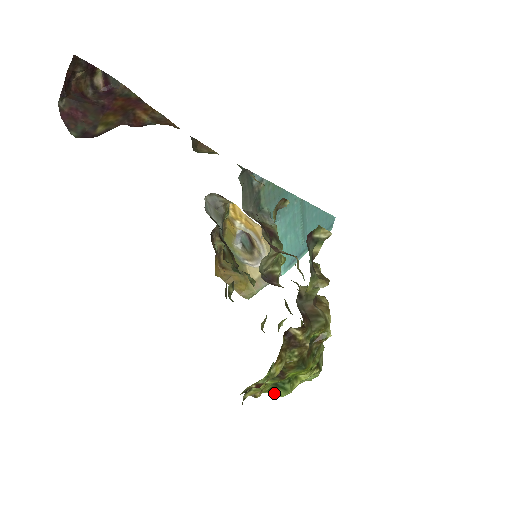
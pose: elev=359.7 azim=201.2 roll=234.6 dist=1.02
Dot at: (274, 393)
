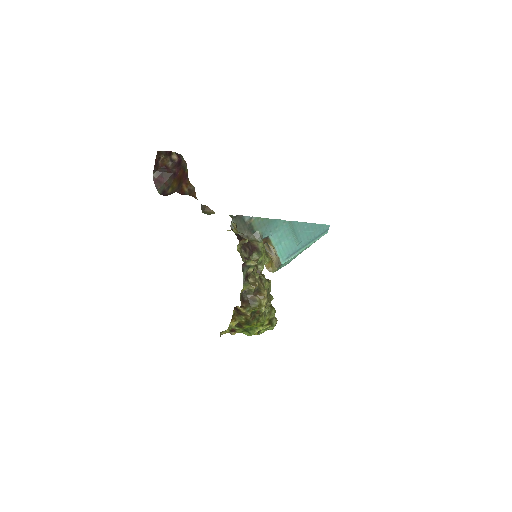
Dot at: (245, 334)
